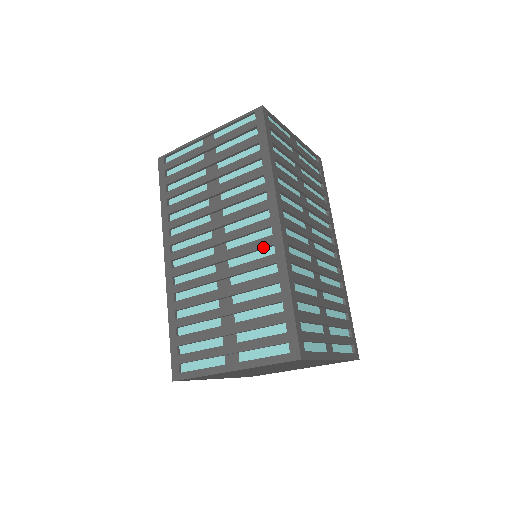
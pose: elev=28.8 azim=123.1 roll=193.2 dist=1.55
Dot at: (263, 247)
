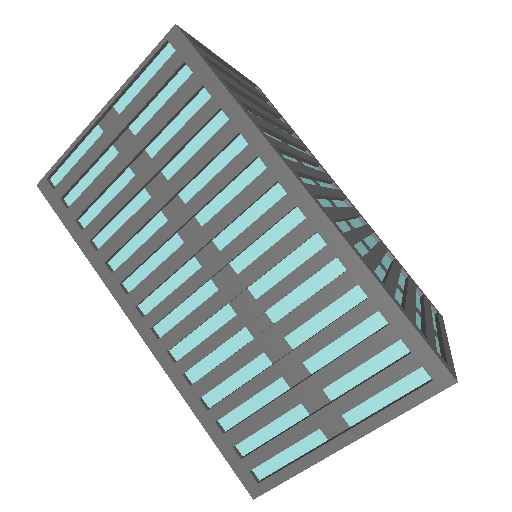
Dot at: (300, 244)
